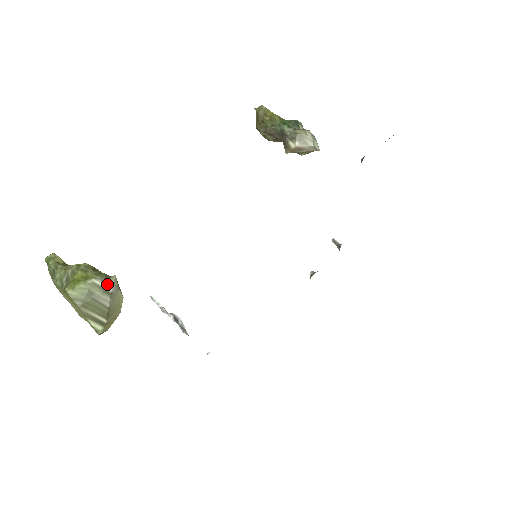
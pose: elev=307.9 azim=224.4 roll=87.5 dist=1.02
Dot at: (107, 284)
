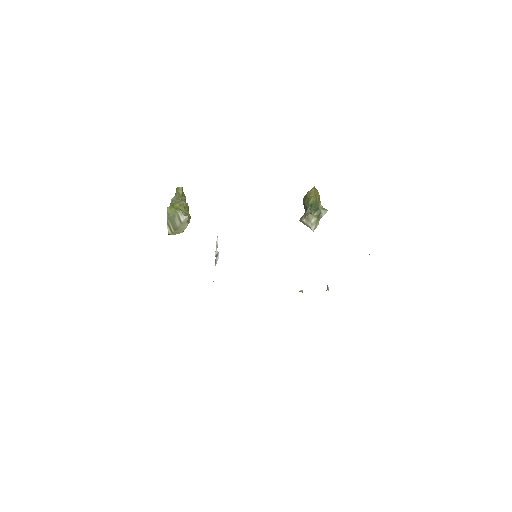
Dot at: (182, 217)
